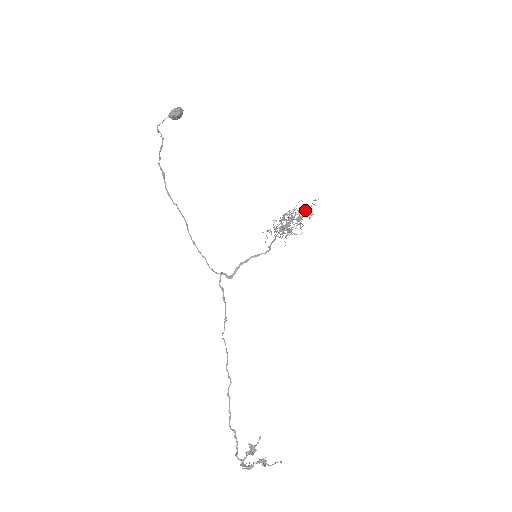
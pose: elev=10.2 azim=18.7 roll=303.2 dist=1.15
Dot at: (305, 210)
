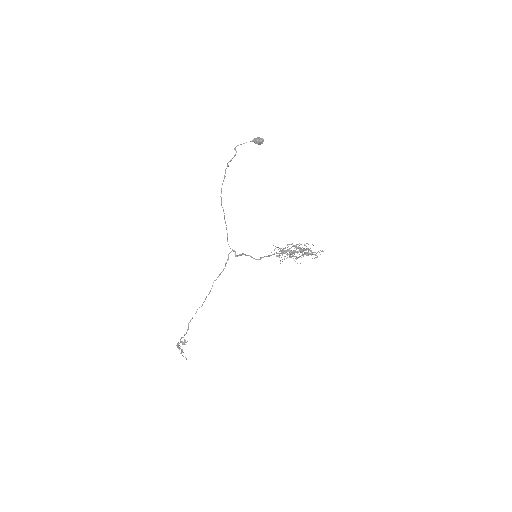
Dot at: occluded
